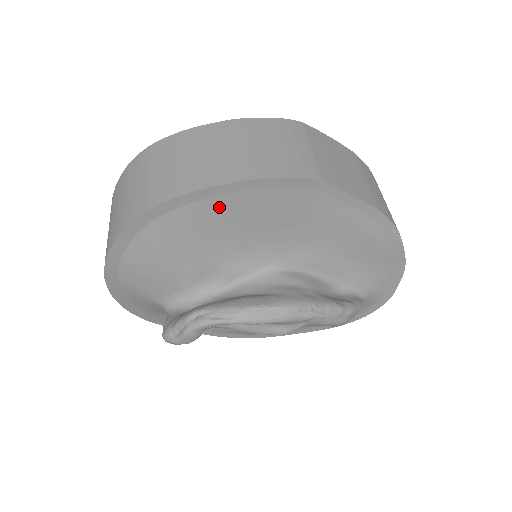
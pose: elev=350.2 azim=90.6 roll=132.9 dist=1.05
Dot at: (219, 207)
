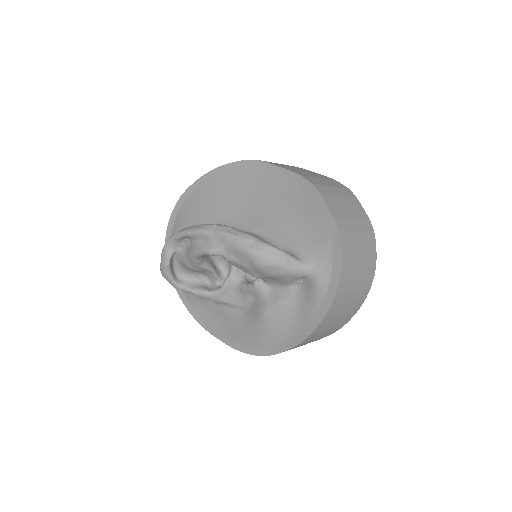
Dot at: (208, 188)
